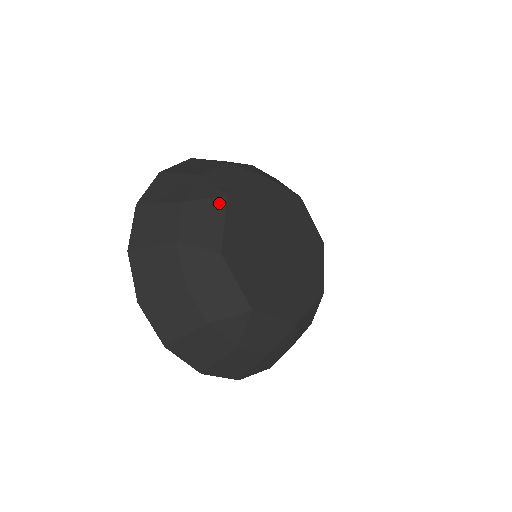
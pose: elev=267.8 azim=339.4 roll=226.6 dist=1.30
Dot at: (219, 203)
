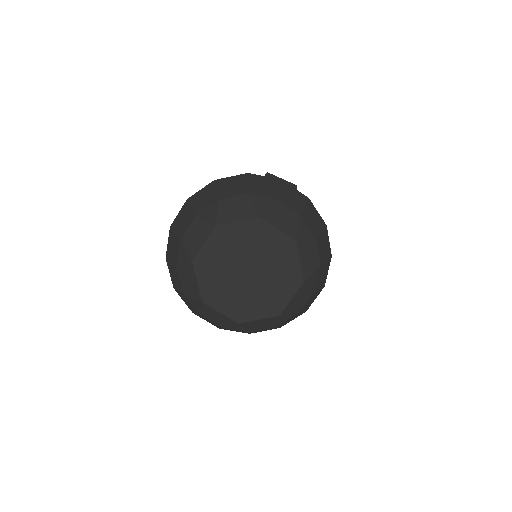
Dot at: (190, 268)
